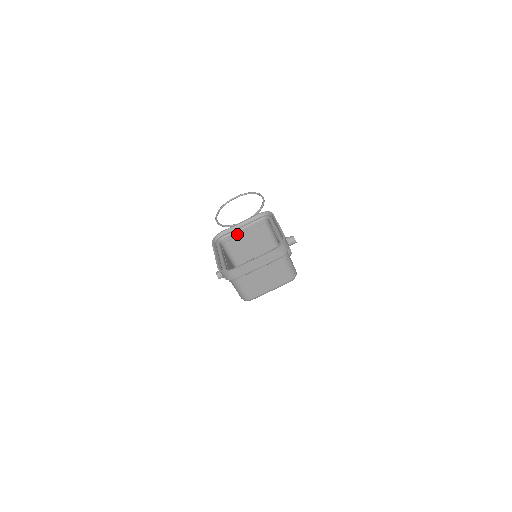
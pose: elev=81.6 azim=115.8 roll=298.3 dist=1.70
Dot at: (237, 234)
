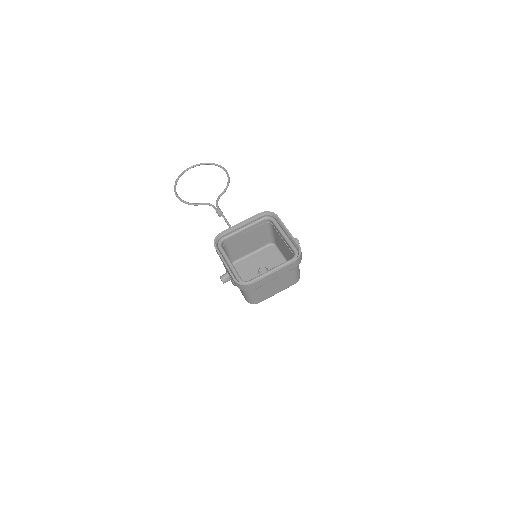
Dot at: (238, 235)
